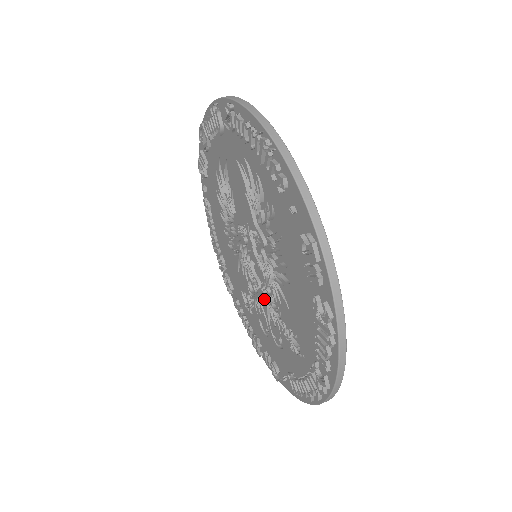
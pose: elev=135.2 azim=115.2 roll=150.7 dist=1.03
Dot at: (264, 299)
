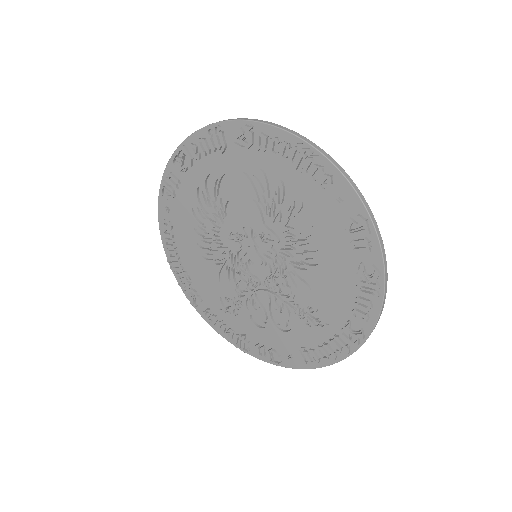
Dot at: (266, 292)
